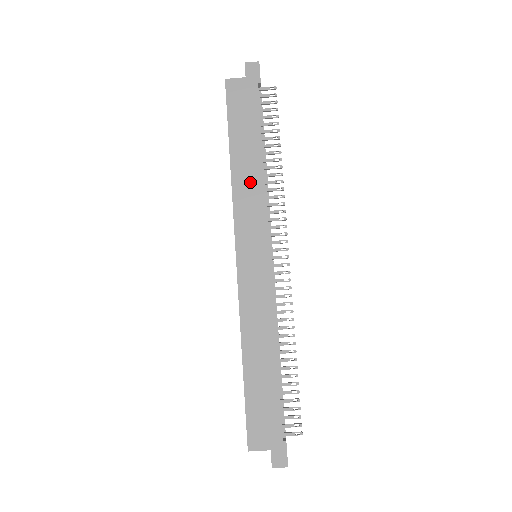
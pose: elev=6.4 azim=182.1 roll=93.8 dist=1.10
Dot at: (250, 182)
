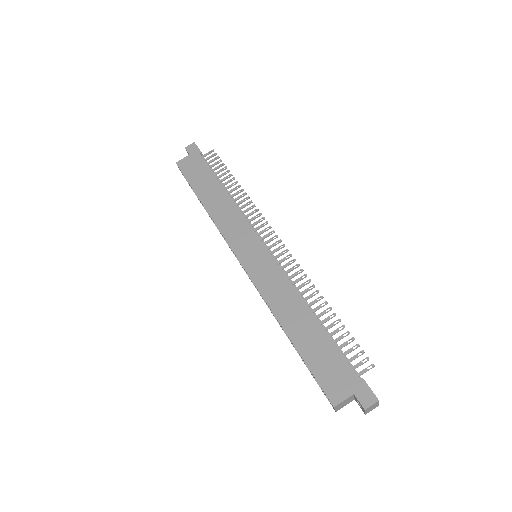
Dot at: (224, 209)
